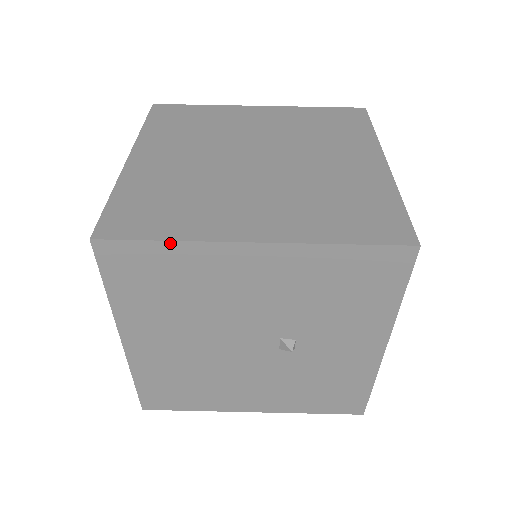
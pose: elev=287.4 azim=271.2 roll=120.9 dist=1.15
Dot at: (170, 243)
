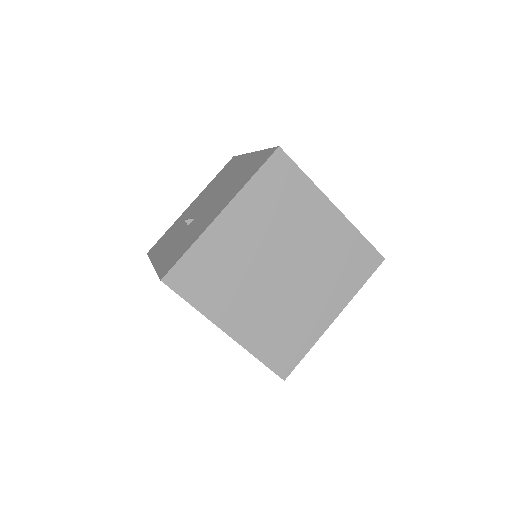
Dot at: (309, 350)
